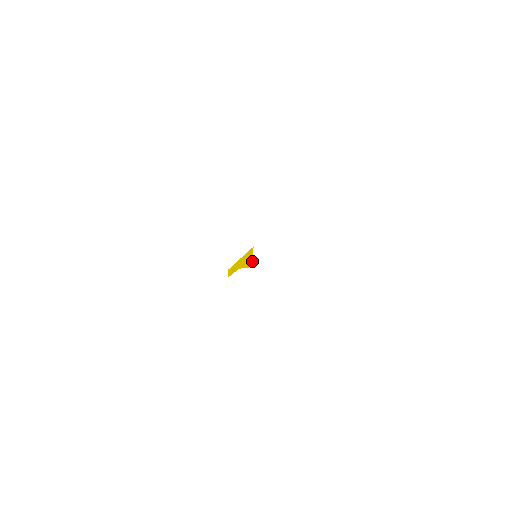
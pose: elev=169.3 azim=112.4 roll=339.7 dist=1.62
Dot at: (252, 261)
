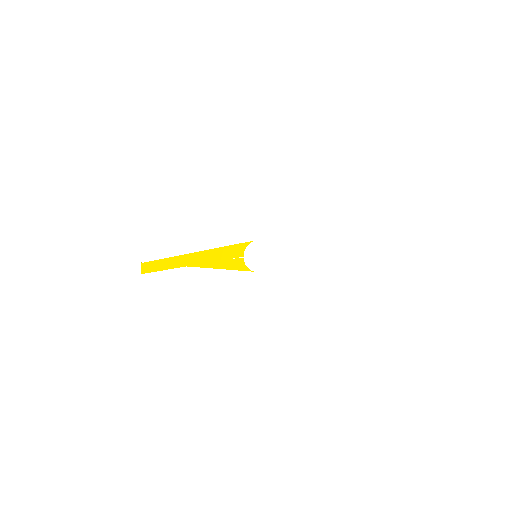
Dot at: (240, 261)
